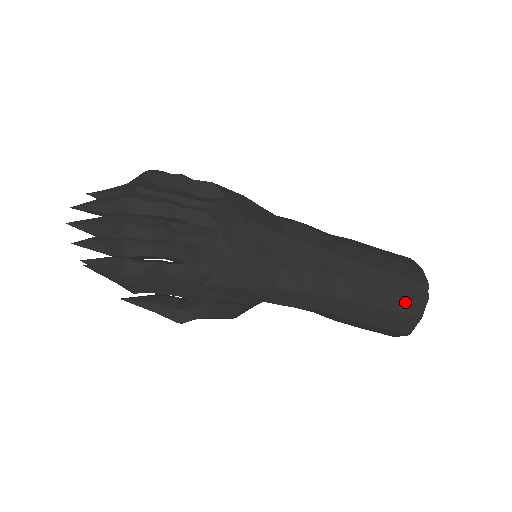
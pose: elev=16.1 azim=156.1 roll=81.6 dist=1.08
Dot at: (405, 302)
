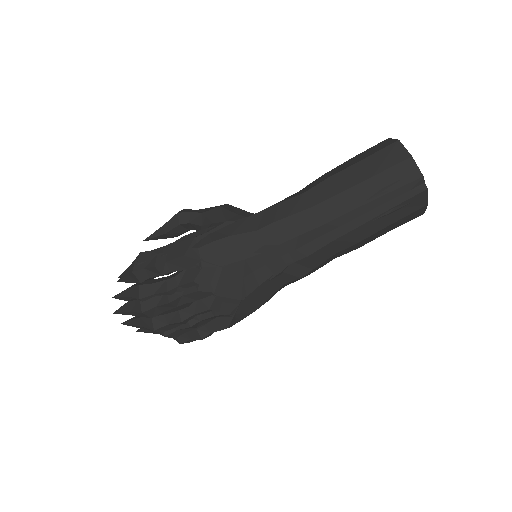
Dot at: (404, 208)
